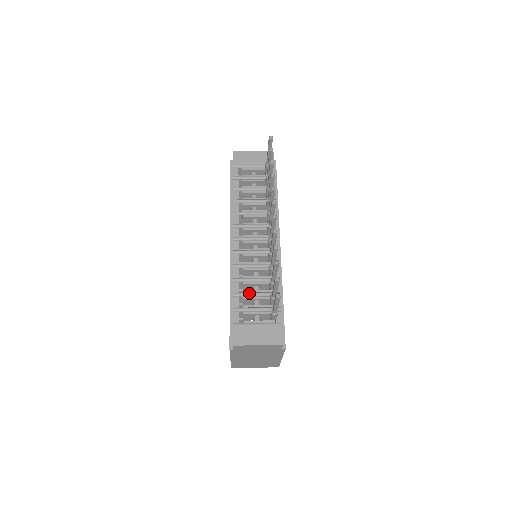
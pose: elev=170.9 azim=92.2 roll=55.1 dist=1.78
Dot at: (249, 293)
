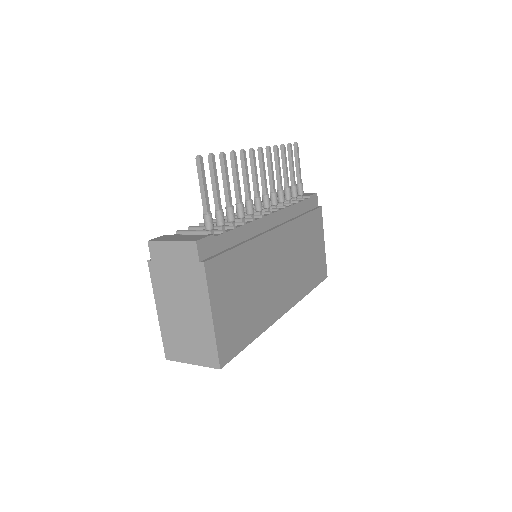
Dot at: (204, 226)
